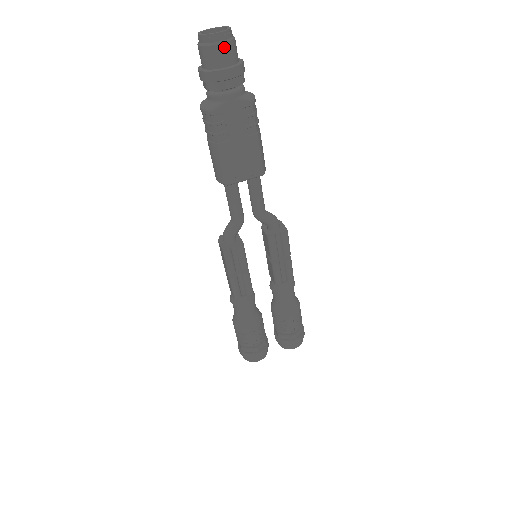
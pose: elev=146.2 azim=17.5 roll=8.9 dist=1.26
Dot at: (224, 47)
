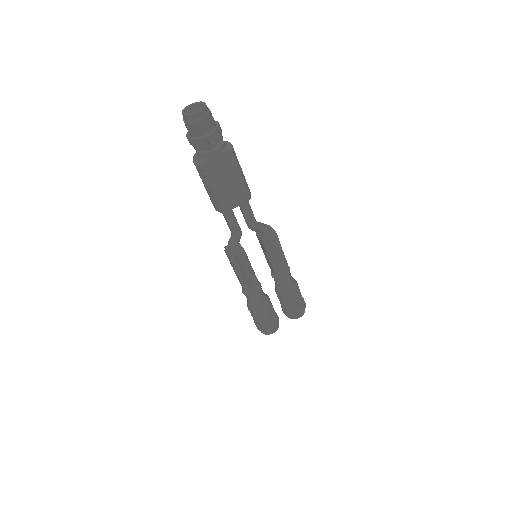
Dot at: (204, 121)
